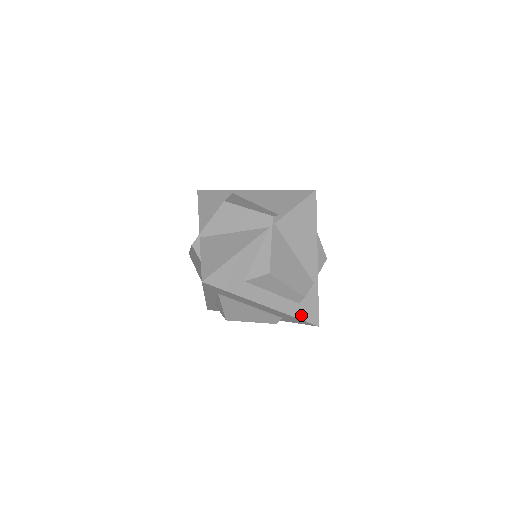
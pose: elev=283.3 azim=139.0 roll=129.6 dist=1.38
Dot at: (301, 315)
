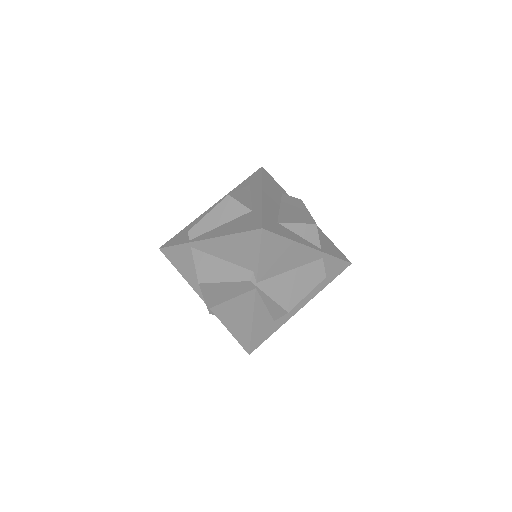
Dot at: (332, 278)
